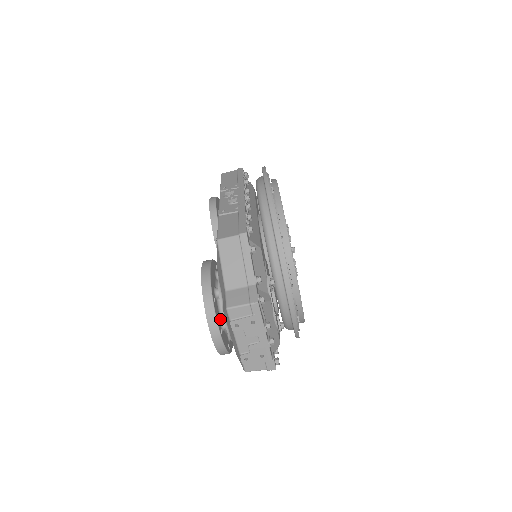
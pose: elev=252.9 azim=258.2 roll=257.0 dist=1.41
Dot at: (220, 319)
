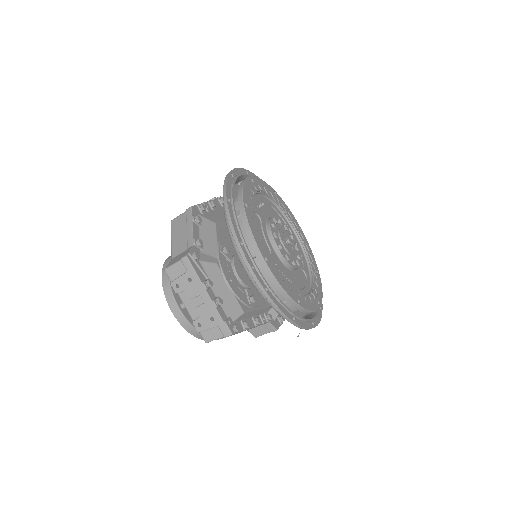
Dot at: occluded
